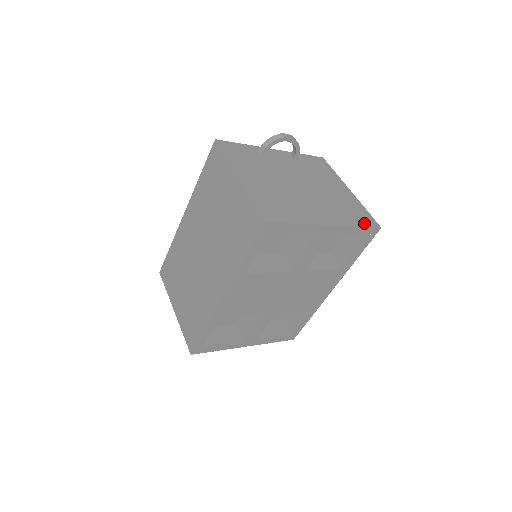
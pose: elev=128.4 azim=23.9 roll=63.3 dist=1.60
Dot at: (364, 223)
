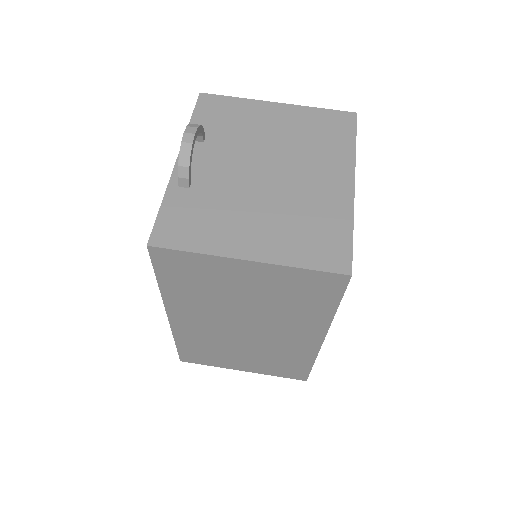
Dot at: (349, 131)
